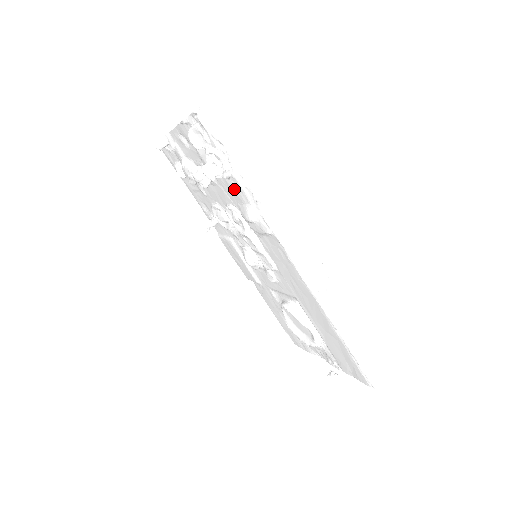
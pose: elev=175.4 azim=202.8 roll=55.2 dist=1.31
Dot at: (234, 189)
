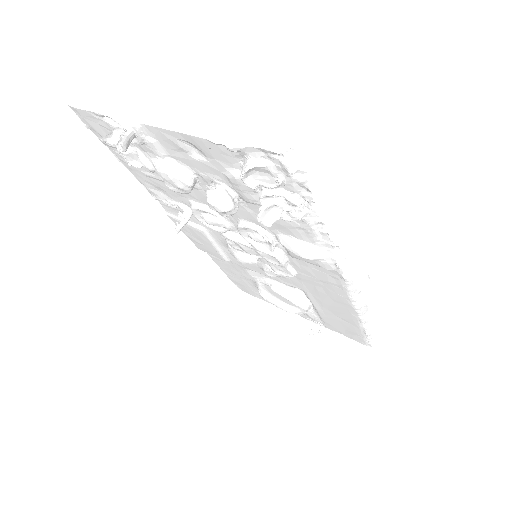
Dot at: (289, 225)
